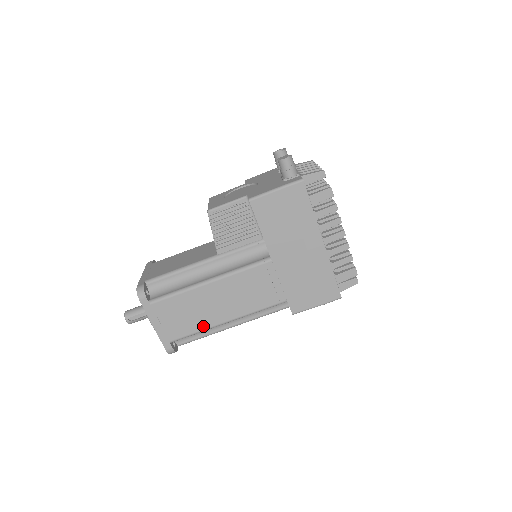
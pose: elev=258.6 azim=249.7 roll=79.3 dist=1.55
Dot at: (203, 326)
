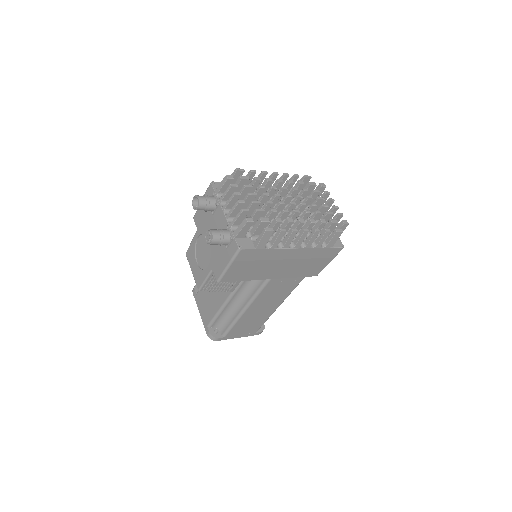
Dot at: (266, 318)
